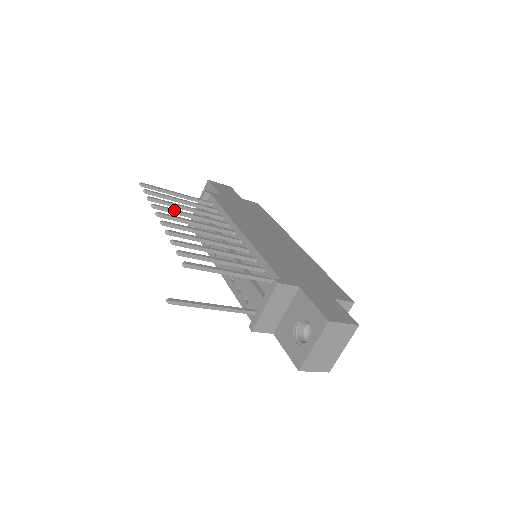
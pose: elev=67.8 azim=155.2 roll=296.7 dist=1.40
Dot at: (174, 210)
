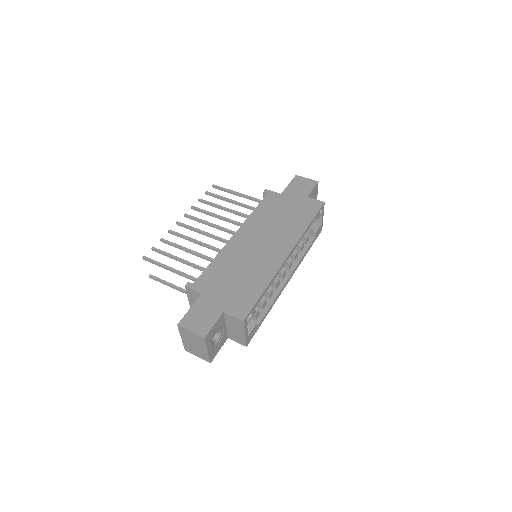
Dot at: (204, 211)
